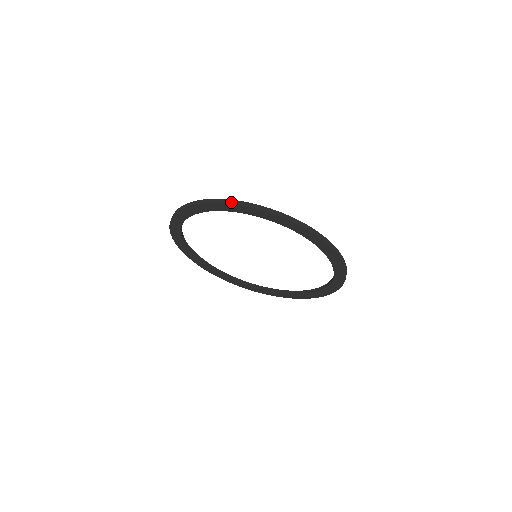
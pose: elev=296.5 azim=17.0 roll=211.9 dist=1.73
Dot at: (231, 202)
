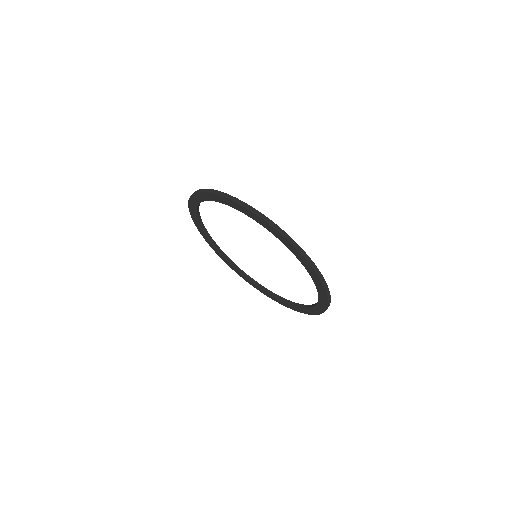
Dot at: (303, 254)
